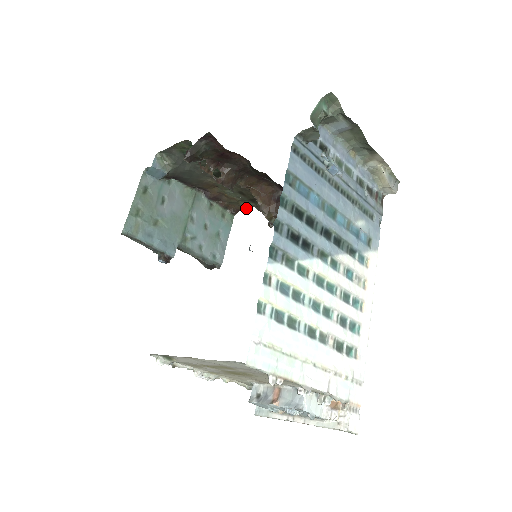
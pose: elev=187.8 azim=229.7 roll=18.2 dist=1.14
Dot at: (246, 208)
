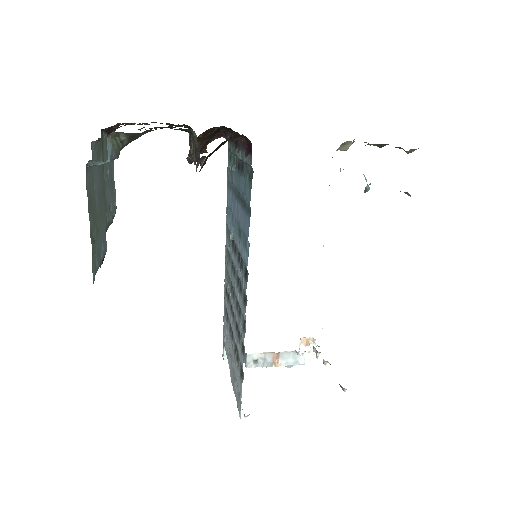
Dot at: occluded
